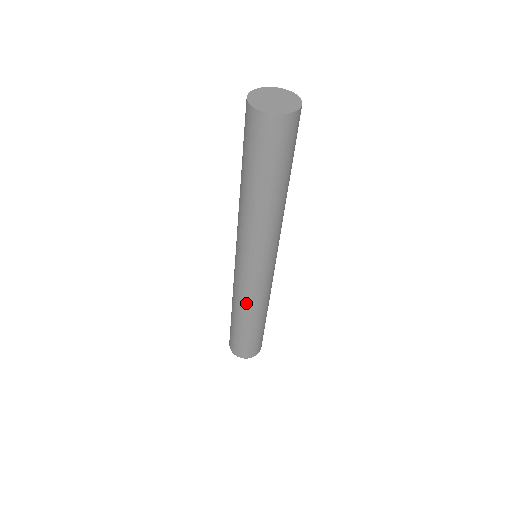
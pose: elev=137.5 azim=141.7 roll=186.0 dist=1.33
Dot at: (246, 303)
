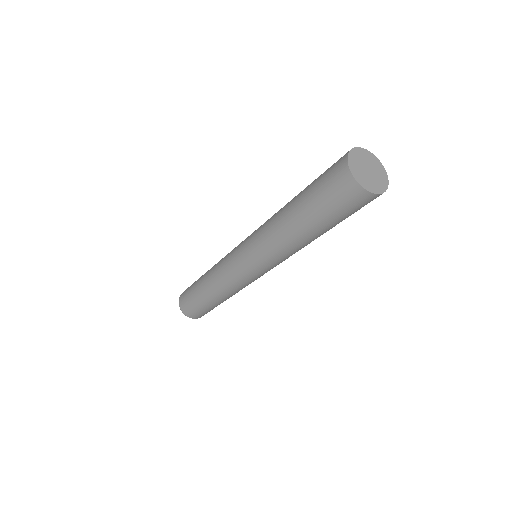
Dot at: (229, 290)
